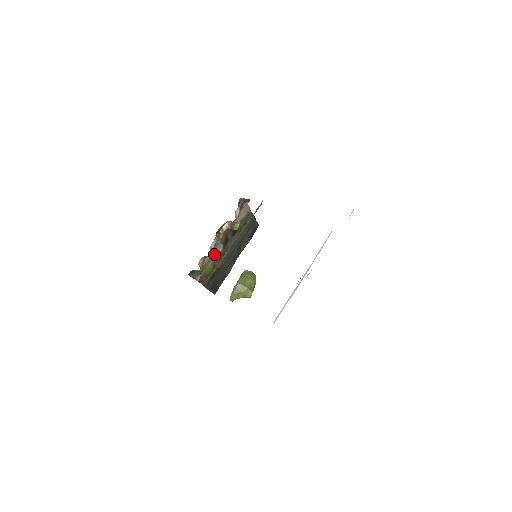
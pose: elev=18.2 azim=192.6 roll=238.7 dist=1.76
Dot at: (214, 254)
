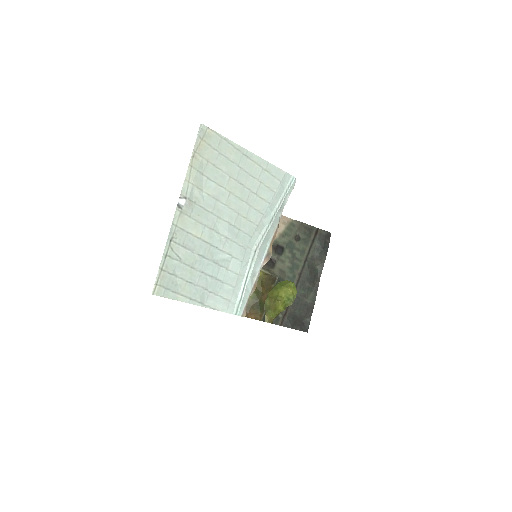
Dot at: occluded
